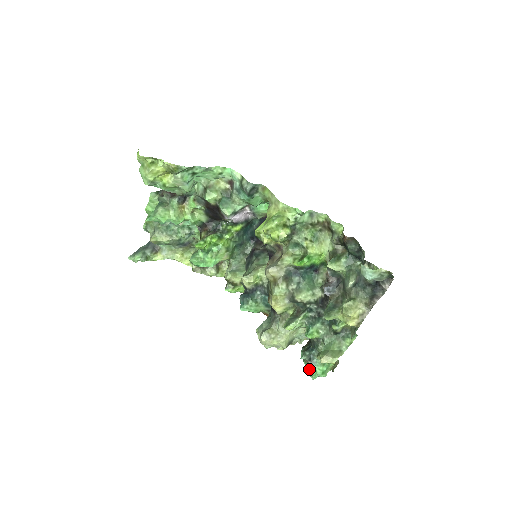
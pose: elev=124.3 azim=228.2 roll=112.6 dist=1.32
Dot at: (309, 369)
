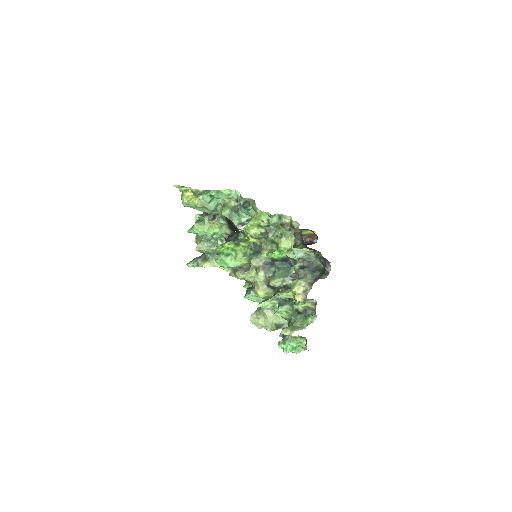
Dot at: (280, 343)
